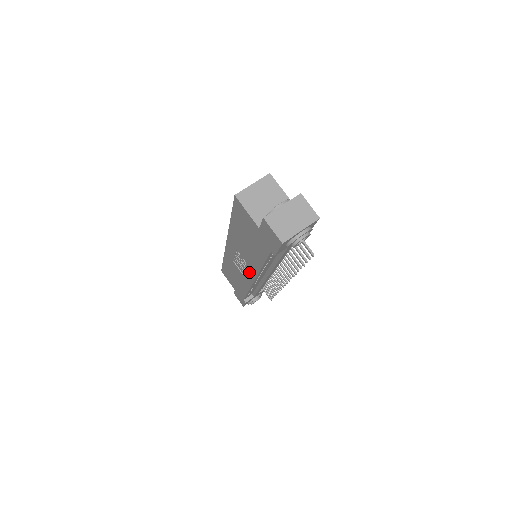
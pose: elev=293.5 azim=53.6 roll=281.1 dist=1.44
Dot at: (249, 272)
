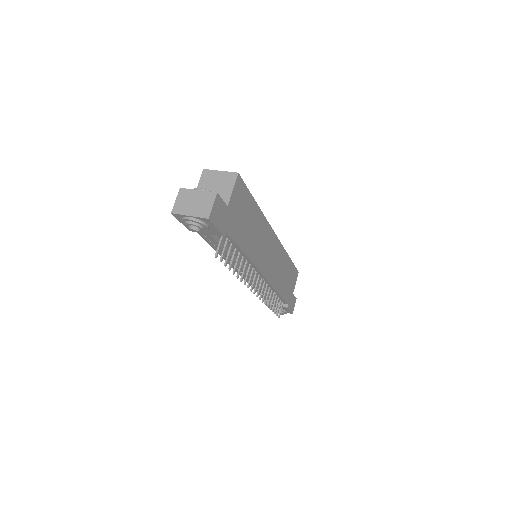
Dot at: occluded
